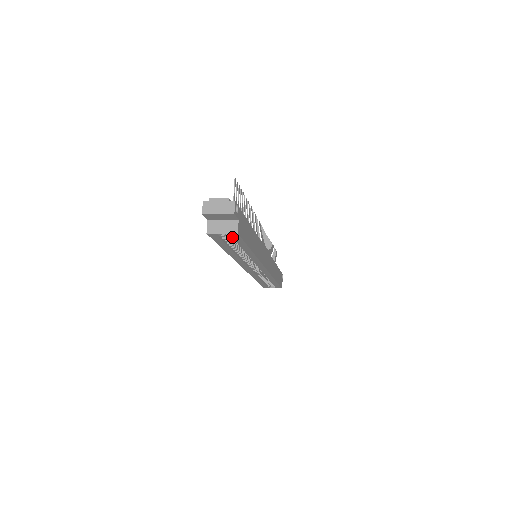
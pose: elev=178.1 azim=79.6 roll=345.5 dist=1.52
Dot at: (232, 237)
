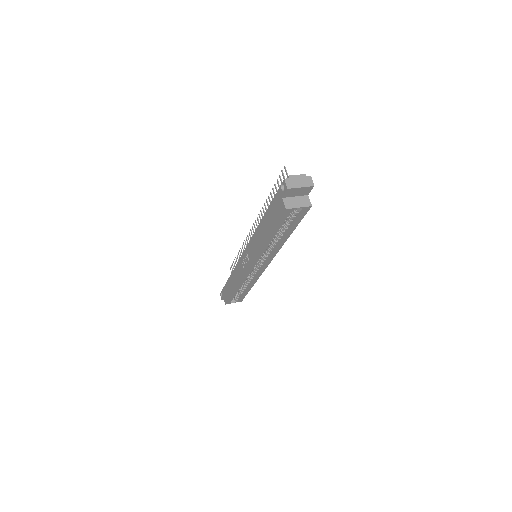
Dot at: (300, 213)
